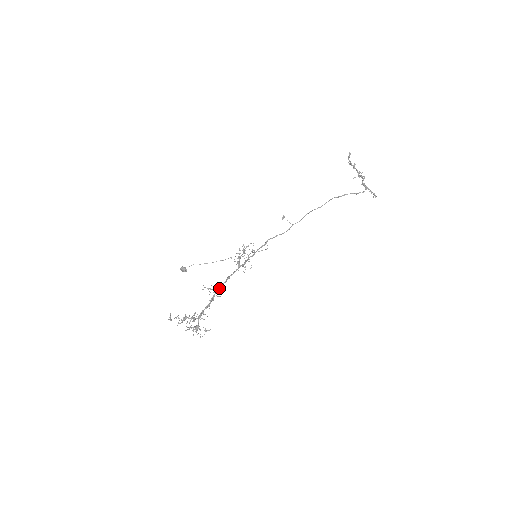
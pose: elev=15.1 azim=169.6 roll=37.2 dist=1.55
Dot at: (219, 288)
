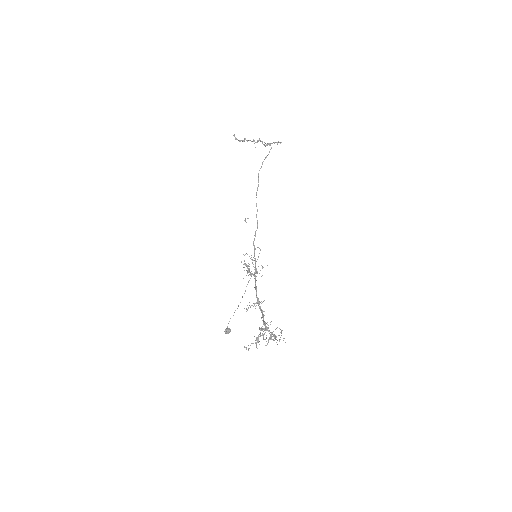
Dot at: (257, 299)
